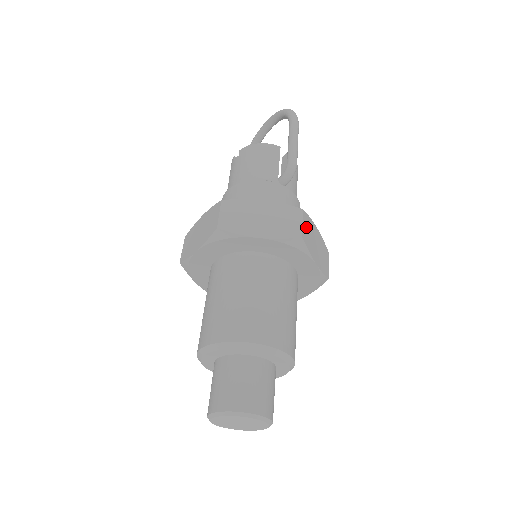
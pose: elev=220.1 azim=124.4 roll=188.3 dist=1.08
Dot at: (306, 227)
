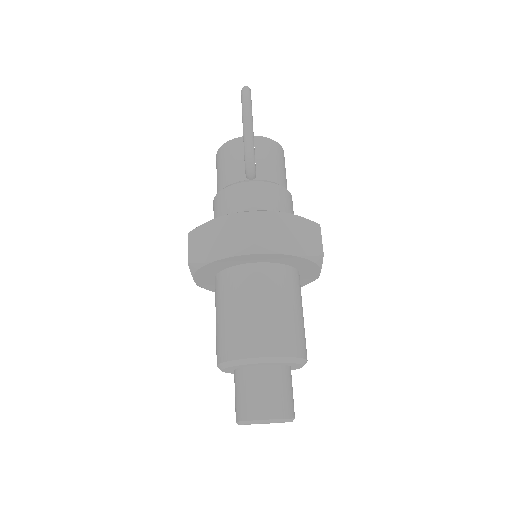
Dot at: (262, 227)
